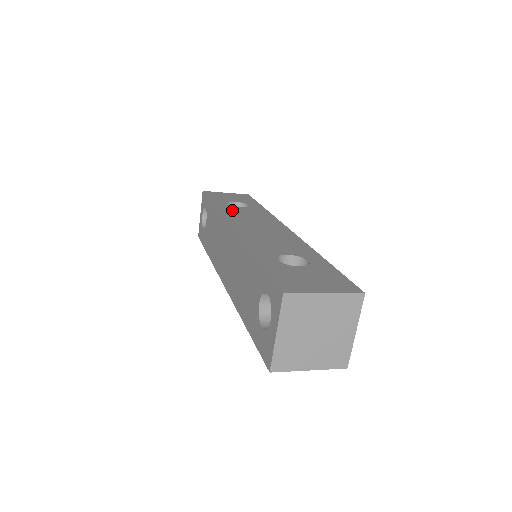
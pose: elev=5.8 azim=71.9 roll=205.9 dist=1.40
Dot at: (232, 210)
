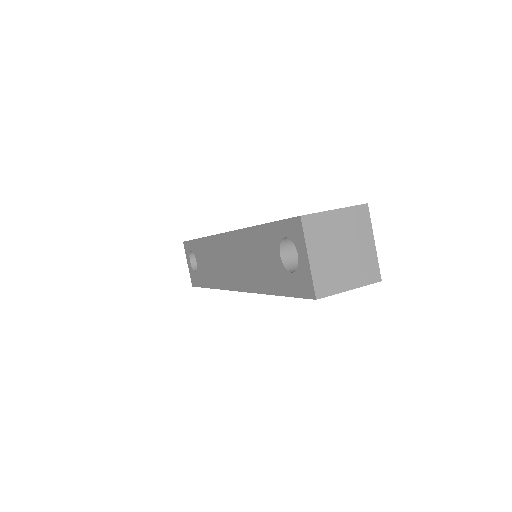
Dot at: occluded
